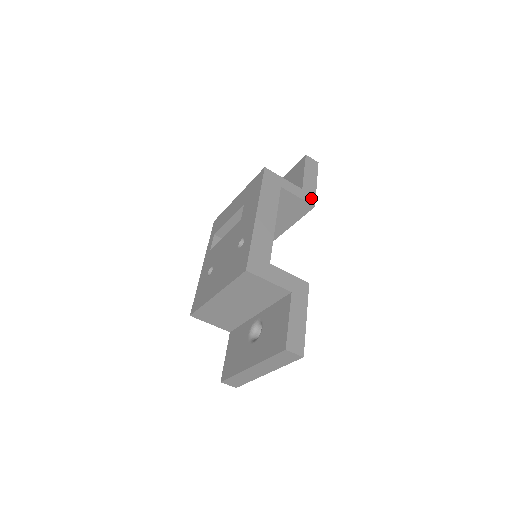
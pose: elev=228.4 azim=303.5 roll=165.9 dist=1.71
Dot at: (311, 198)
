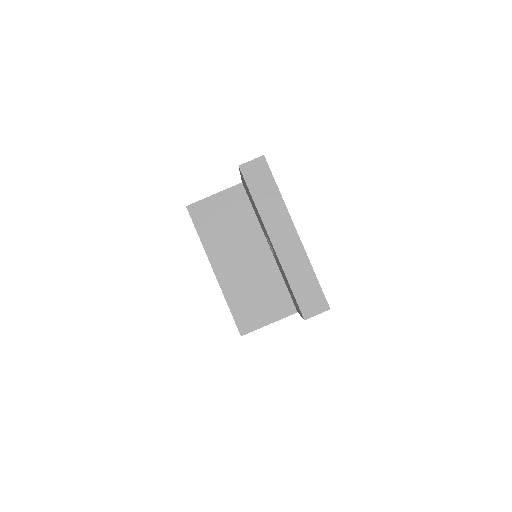
Dot at: occluded
